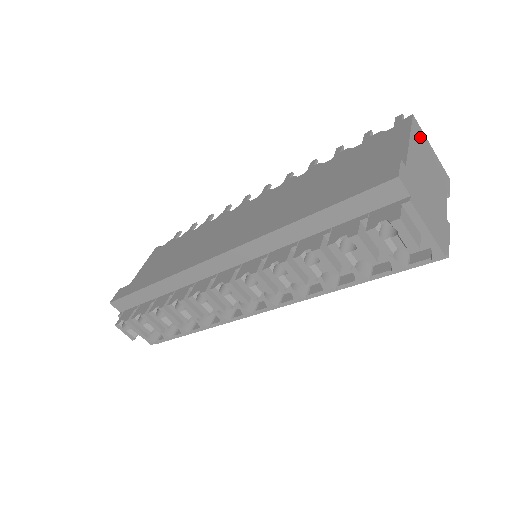
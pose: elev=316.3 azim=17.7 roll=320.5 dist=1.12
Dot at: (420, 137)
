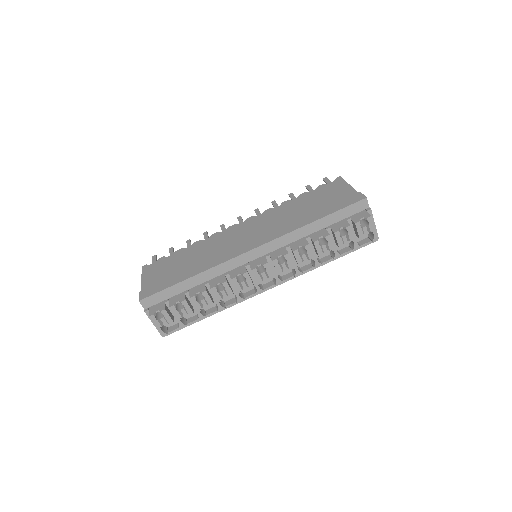
Dot at: occluded
